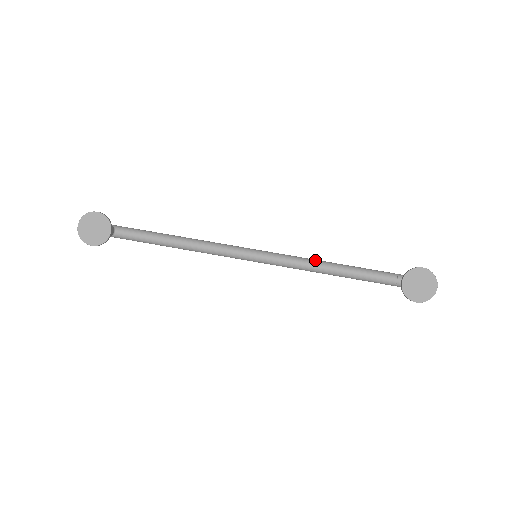
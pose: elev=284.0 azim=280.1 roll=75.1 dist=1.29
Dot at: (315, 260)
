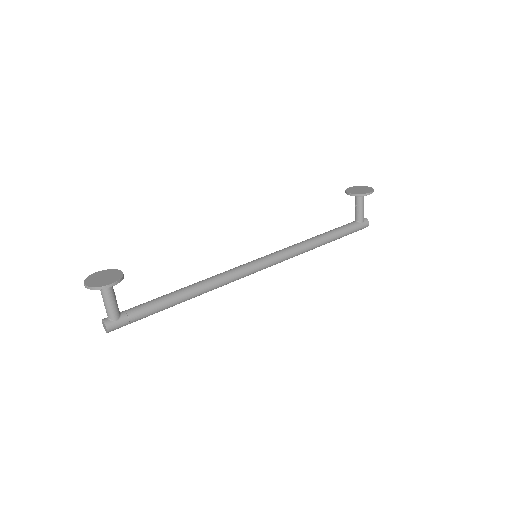
Dot at: occluded
